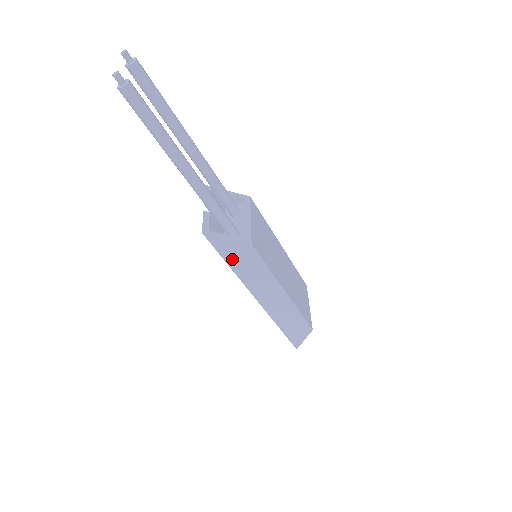
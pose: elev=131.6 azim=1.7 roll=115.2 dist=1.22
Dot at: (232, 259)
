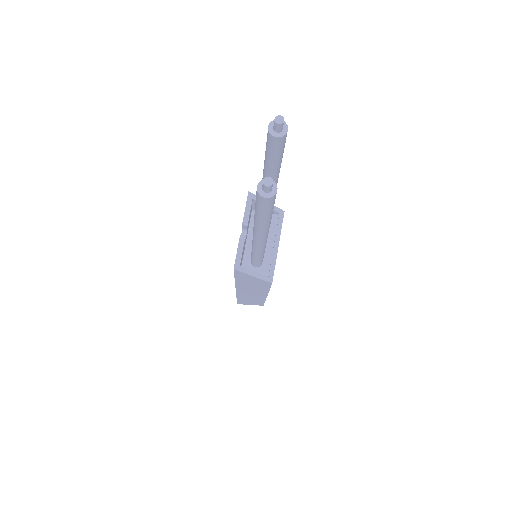
Dot at: (243, 280)
